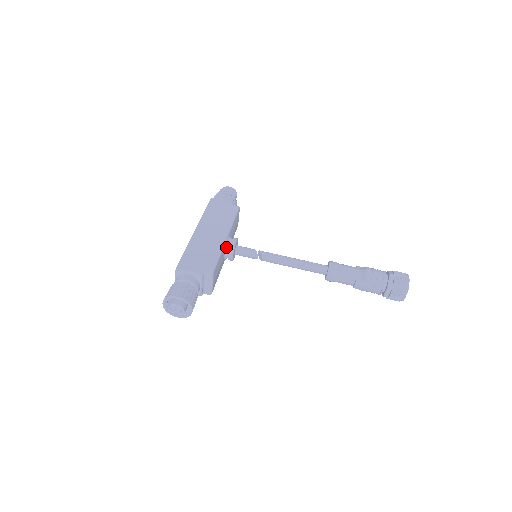
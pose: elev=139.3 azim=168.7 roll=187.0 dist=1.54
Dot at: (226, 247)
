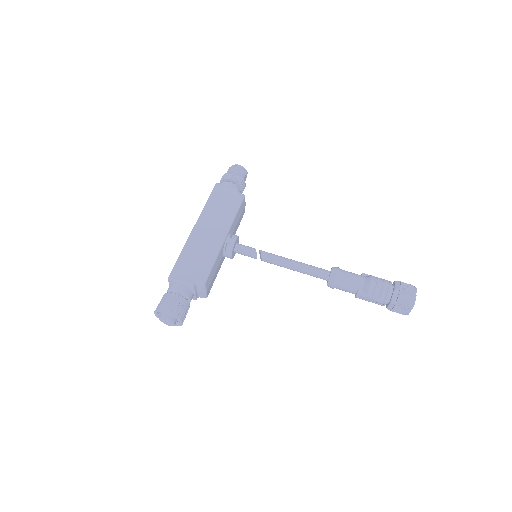
Dot at: (224, 247)
